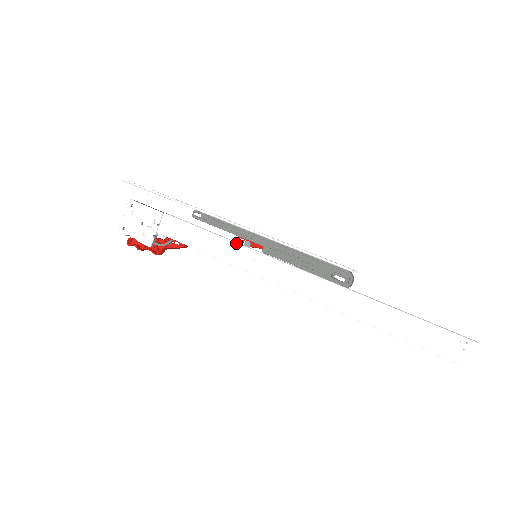
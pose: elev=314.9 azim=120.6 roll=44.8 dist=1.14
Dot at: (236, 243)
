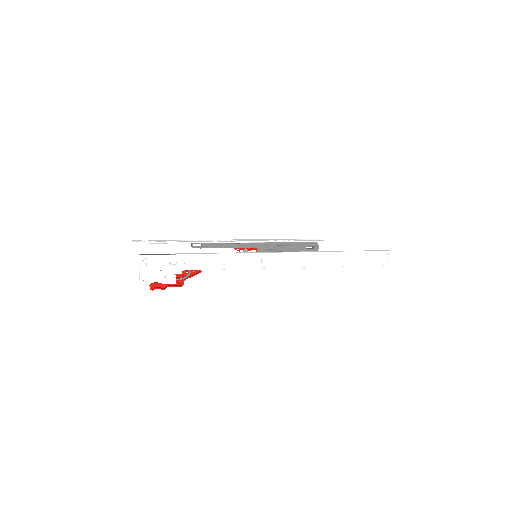
Dot at: (243, 253)
